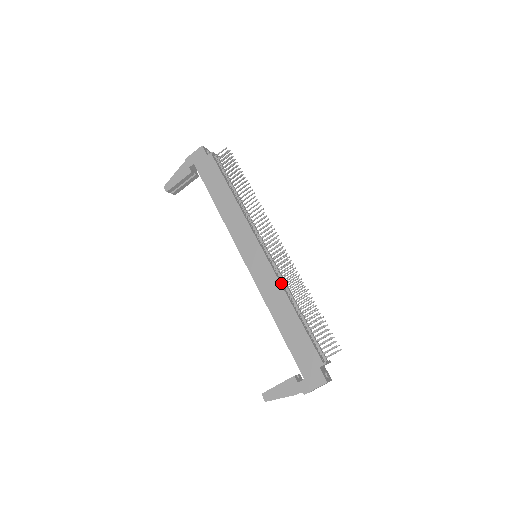
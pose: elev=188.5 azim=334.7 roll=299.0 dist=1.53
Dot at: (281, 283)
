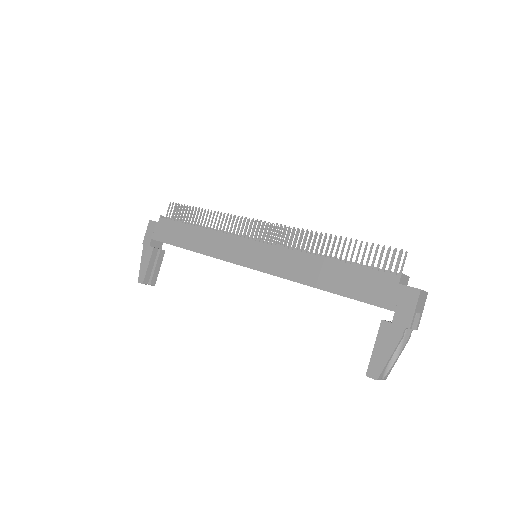
Dot at: (295, 251)
